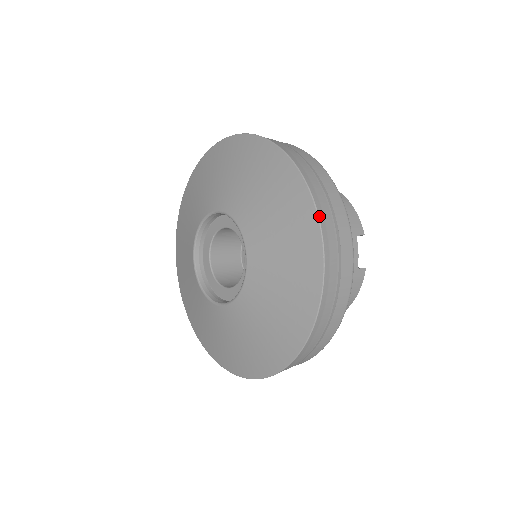
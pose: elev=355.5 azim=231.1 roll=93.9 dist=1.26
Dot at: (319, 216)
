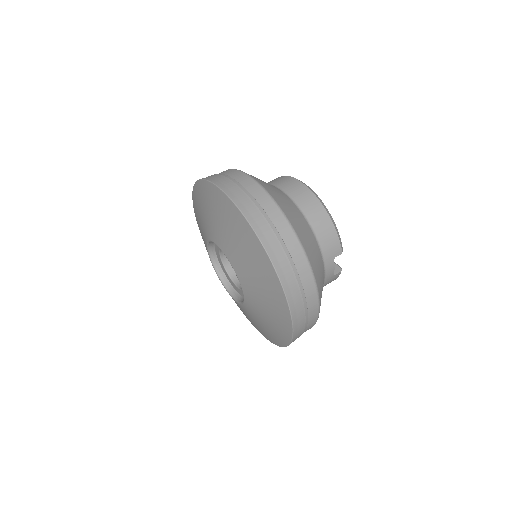
Dot at: (290, 307)
